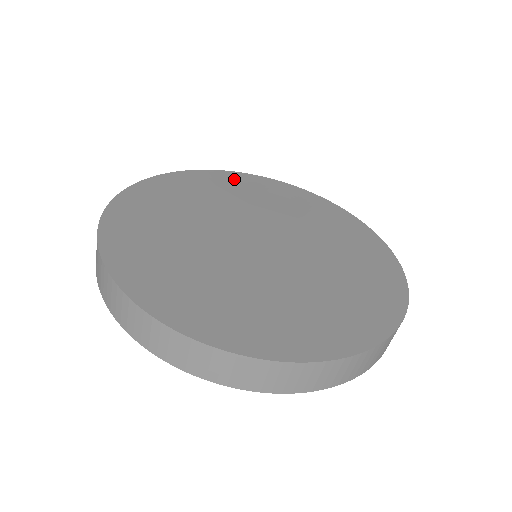
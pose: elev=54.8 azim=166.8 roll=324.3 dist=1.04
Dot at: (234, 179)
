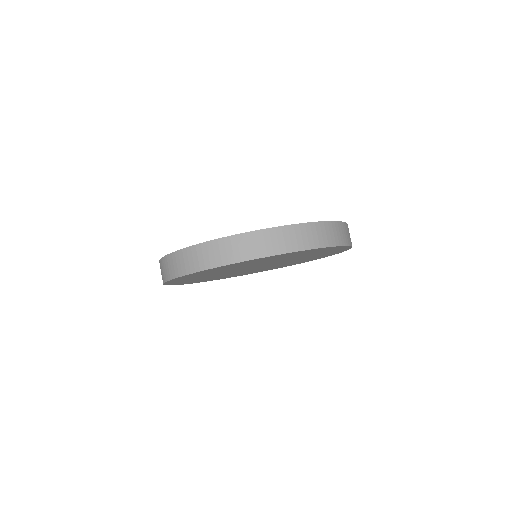
Dot at: occluded
